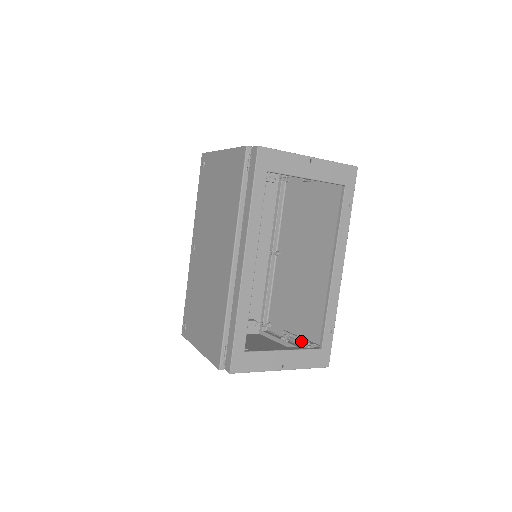
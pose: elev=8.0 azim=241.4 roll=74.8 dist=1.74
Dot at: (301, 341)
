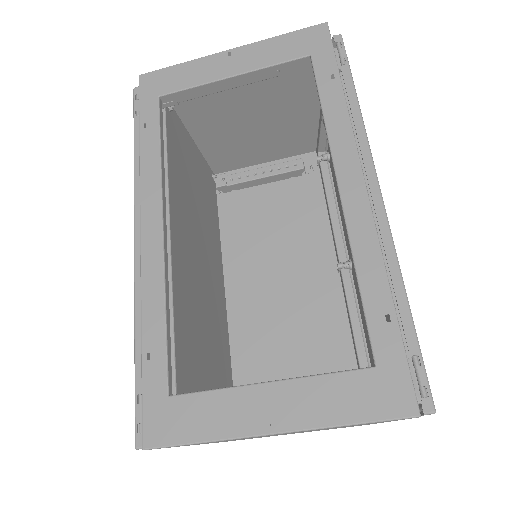
Dot at: occluded
